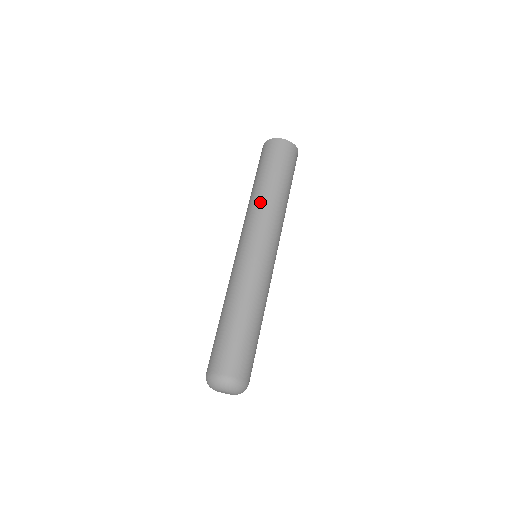
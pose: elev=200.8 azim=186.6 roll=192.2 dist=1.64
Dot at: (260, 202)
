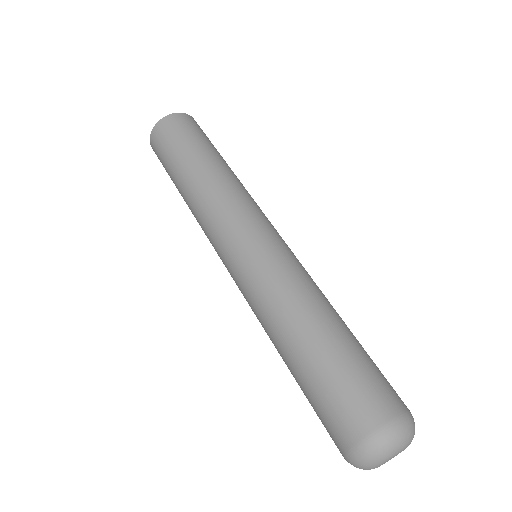
Dot at: (232, 180)
